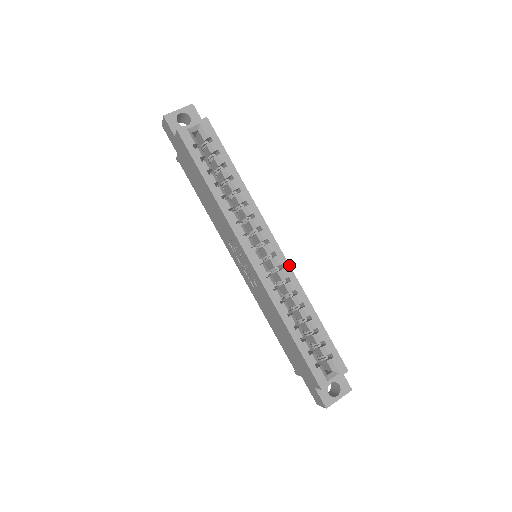
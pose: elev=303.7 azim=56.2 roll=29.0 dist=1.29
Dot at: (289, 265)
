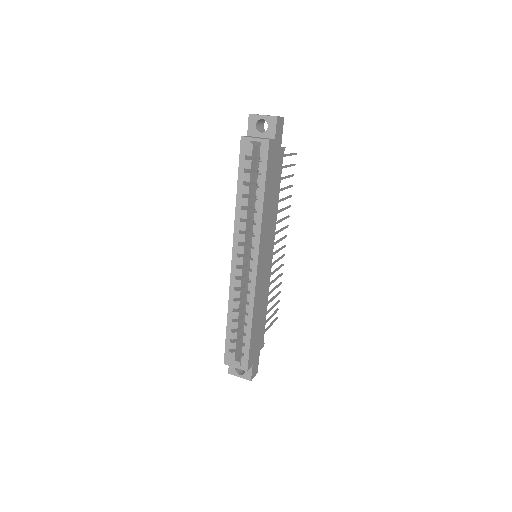
Dot at: (255, 284)
